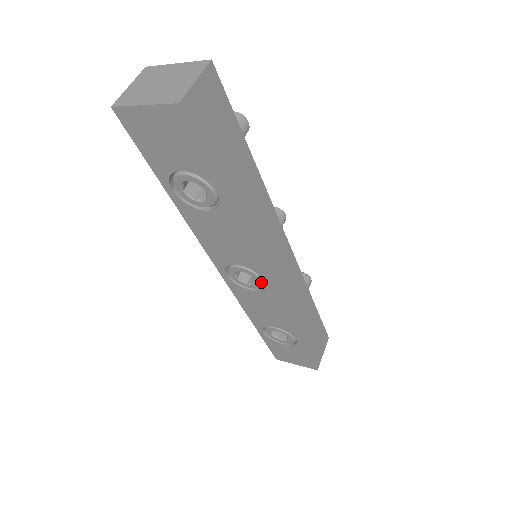
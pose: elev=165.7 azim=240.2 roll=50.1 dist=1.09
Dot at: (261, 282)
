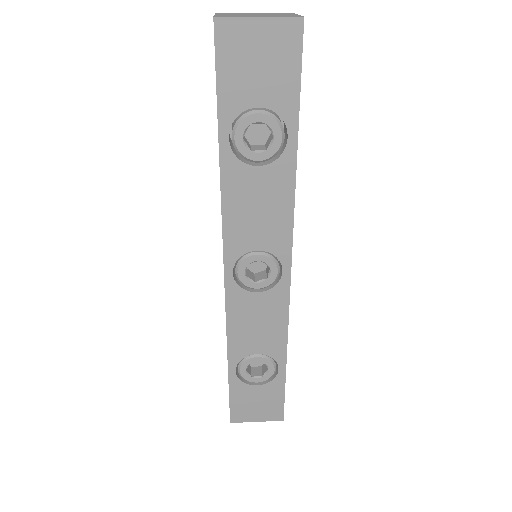
Dot at: (277, 274)
